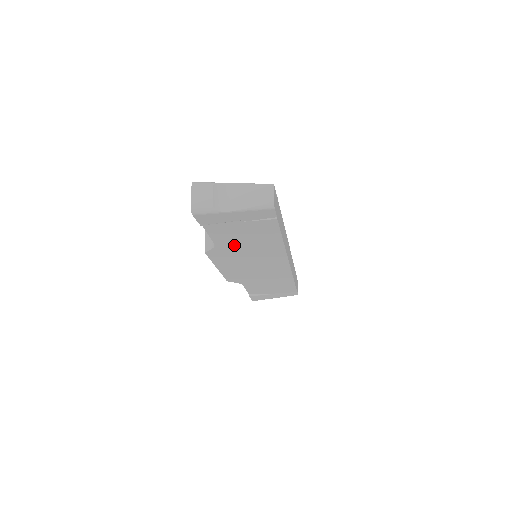
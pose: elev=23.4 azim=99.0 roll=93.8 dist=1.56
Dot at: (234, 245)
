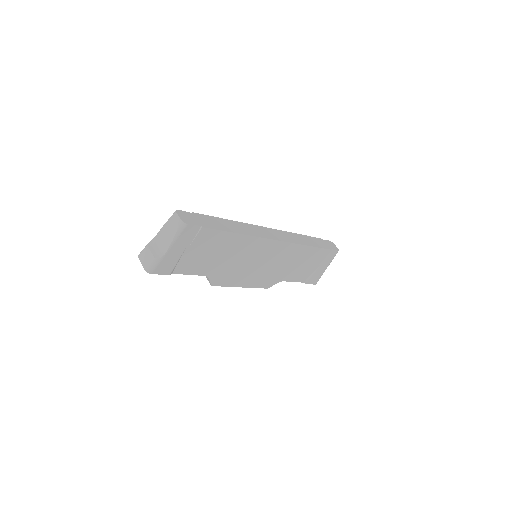
Dot at: (216, 265)
